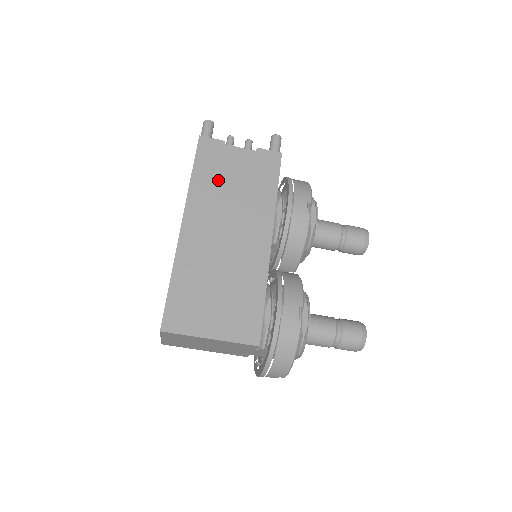
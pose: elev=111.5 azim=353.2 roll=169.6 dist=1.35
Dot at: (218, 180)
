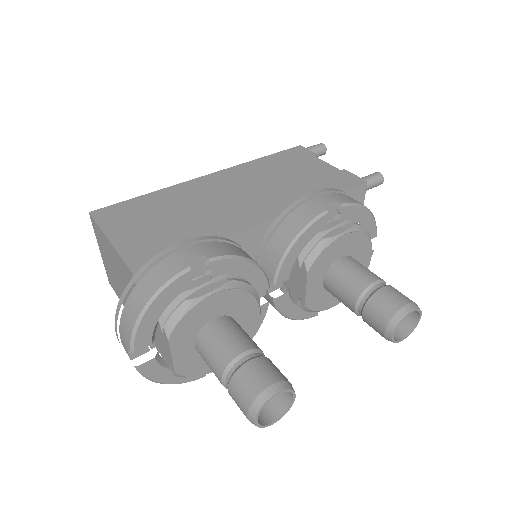
Dot at: (277, 169)
